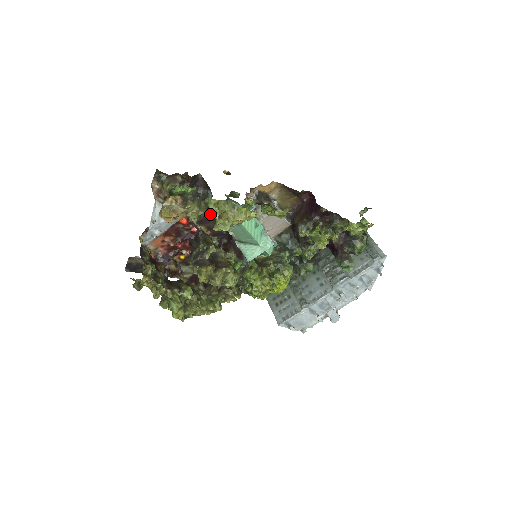
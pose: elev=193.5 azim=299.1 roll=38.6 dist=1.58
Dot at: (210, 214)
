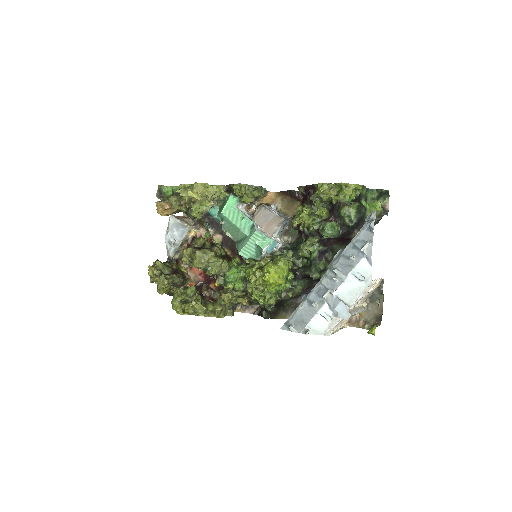
Dot at: (187, 201)
